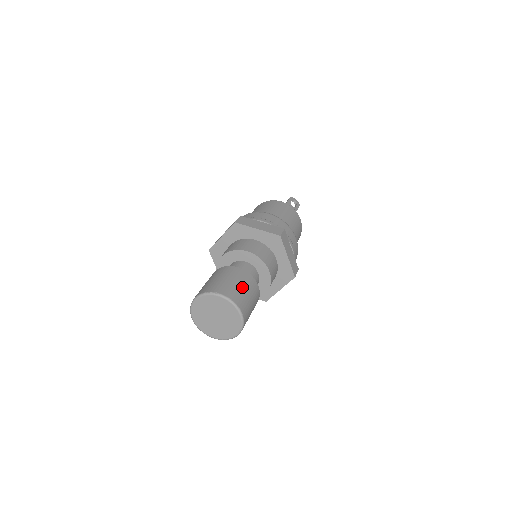
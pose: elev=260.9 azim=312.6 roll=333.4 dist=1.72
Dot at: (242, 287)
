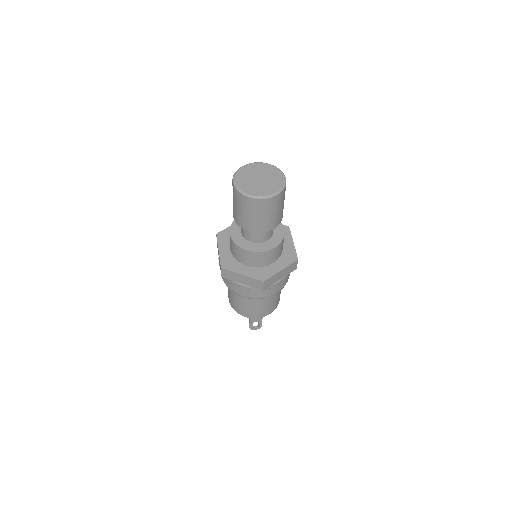
Dot at: occluded
